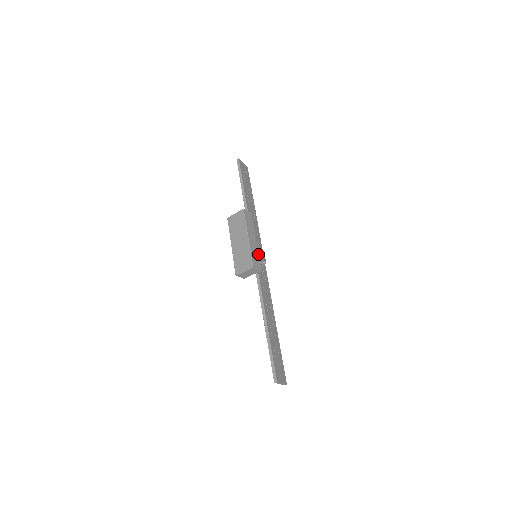
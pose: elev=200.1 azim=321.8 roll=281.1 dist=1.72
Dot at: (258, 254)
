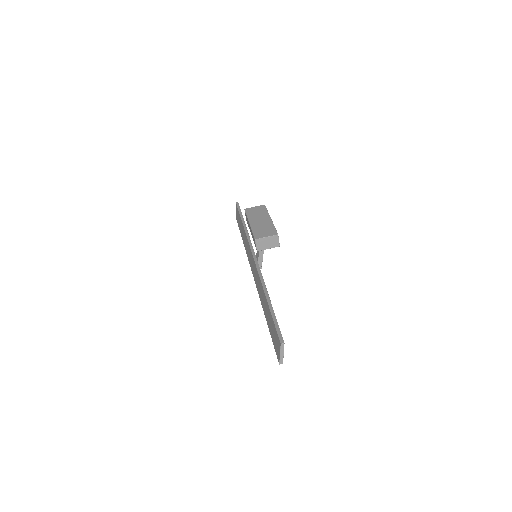
Dot at: occluded
